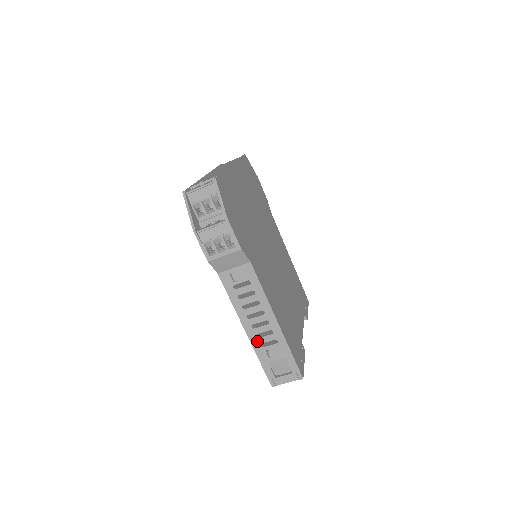
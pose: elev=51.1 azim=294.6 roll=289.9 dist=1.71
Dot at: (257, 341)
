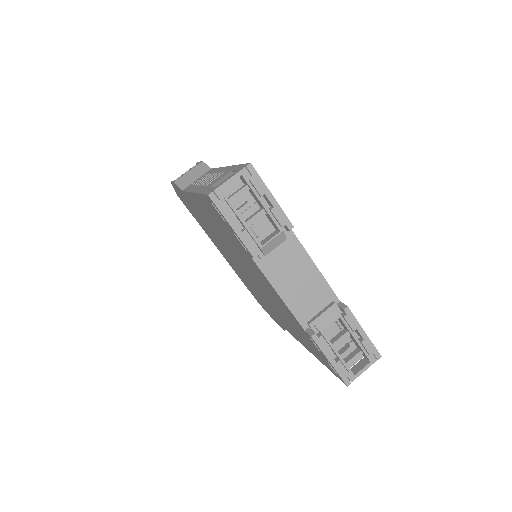
Dot at: (202, 187)
